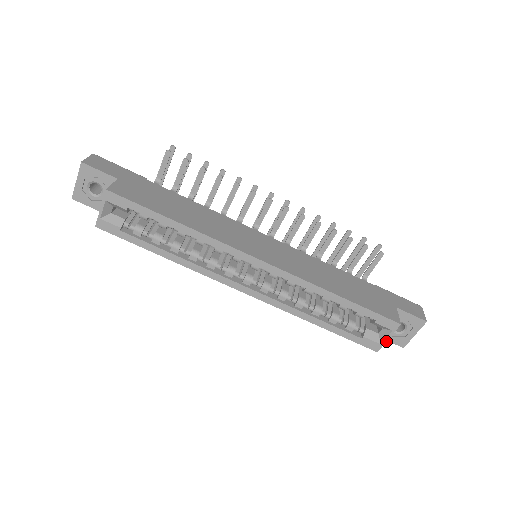
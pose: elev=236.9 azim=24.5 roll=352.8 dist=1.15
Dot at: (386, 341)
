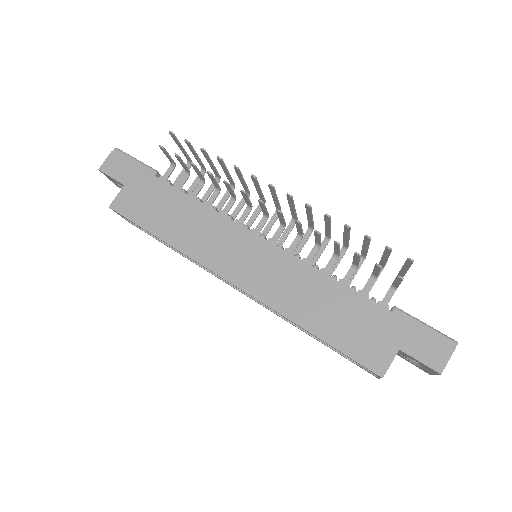
Dot at: (379, 378)
